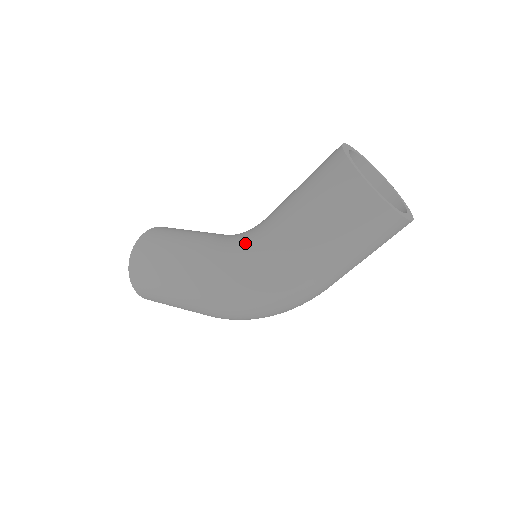
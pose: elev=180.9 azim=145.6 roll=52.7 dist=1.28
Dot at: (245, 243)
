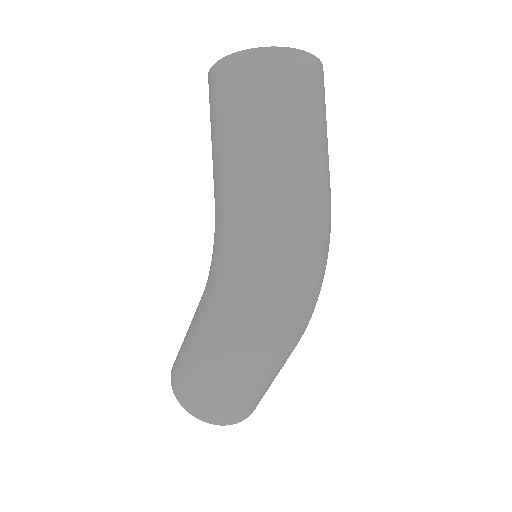
Dot at: (214, 235)
